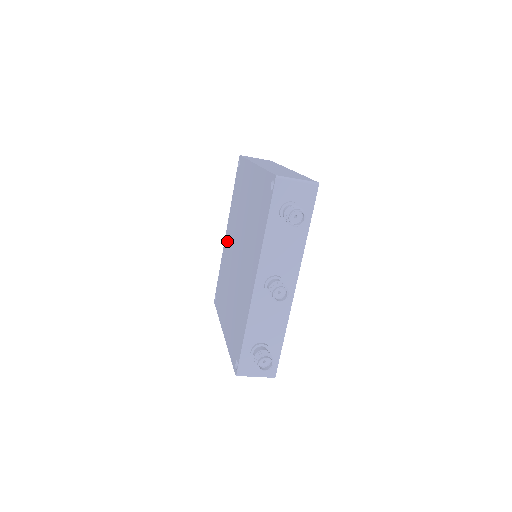
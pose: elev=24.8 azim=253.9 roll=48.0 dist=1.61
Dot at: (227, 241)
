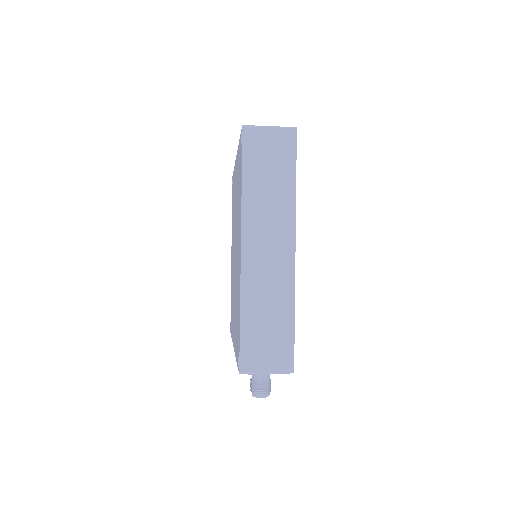
Dot at: (235, 179)
